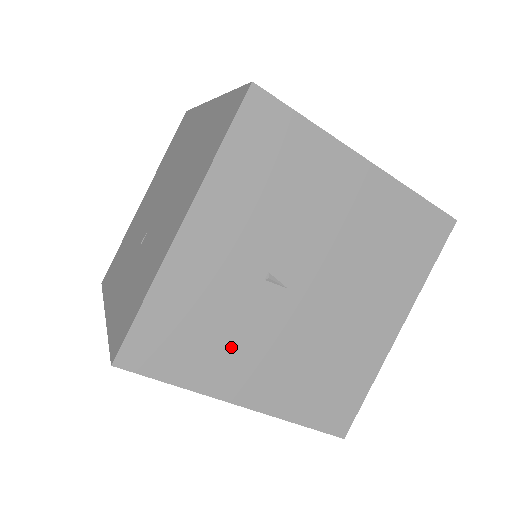
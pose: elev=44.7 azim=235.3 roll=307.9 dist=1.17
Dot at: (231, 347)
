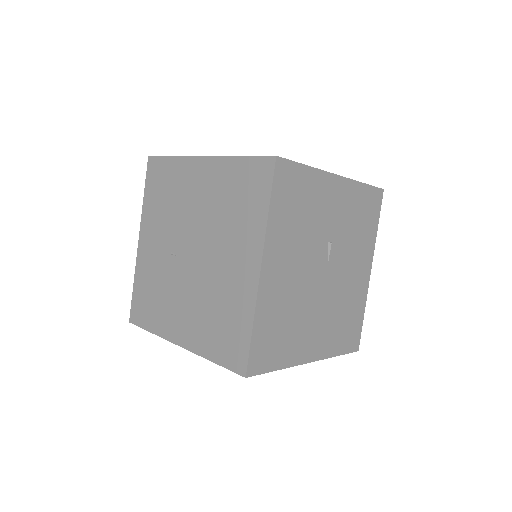
Dot at: occluded
